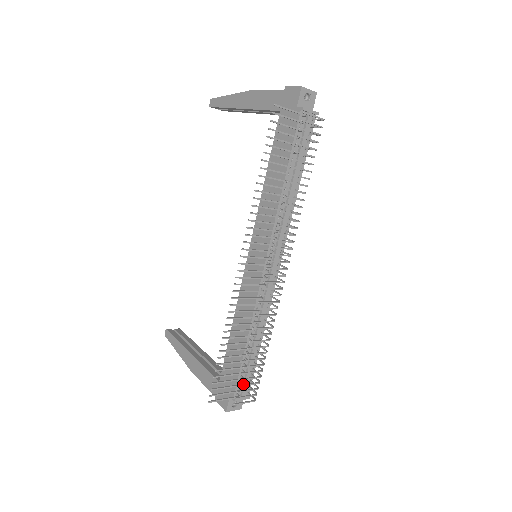
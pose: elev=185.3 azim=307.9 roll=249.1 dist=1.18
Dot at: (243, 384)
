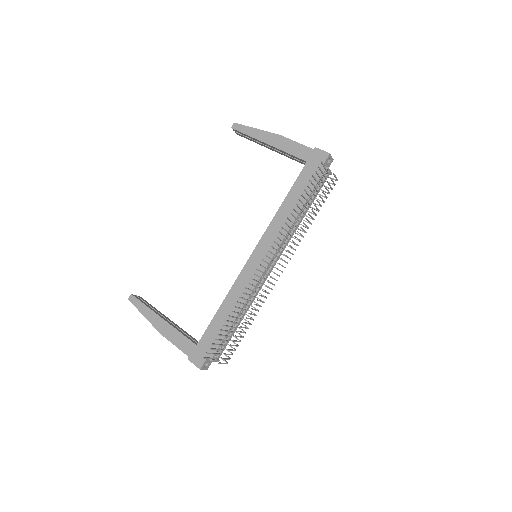
Dot at: (229, 349)
